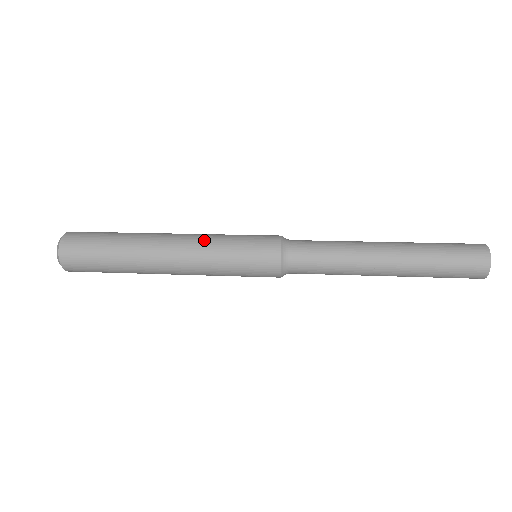
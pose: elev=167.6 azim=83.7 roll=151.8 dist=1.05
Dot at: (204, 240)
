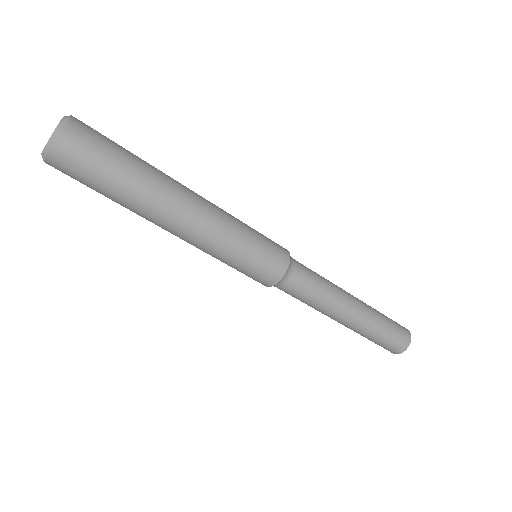
Dot at: occluded
